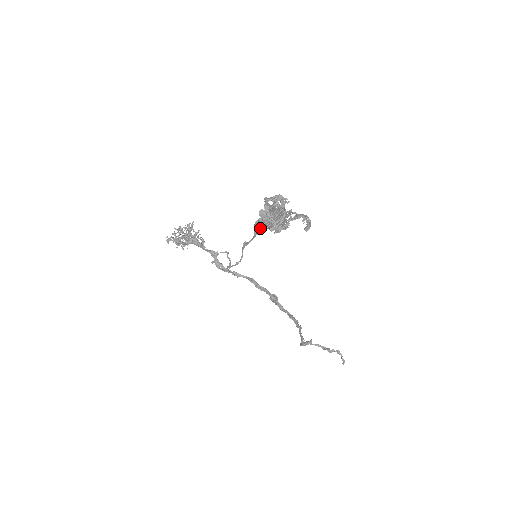
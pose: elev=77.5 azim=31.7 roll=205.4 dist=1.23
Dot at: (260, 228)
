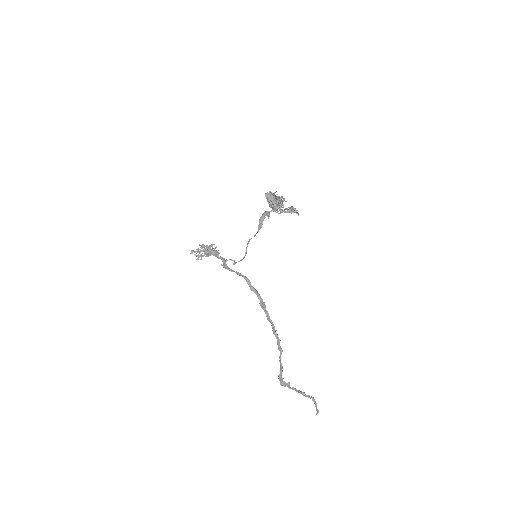
Dot at: (263, 220)
